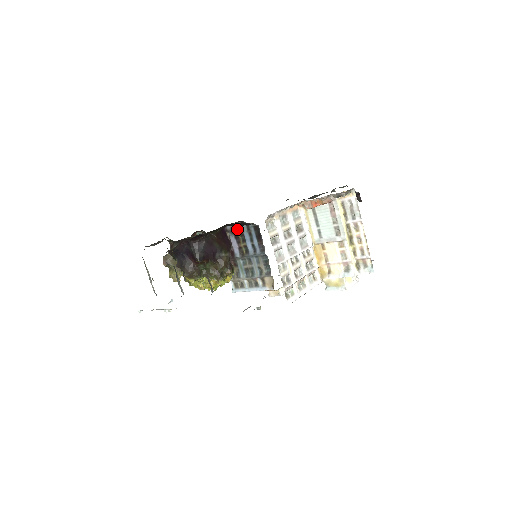
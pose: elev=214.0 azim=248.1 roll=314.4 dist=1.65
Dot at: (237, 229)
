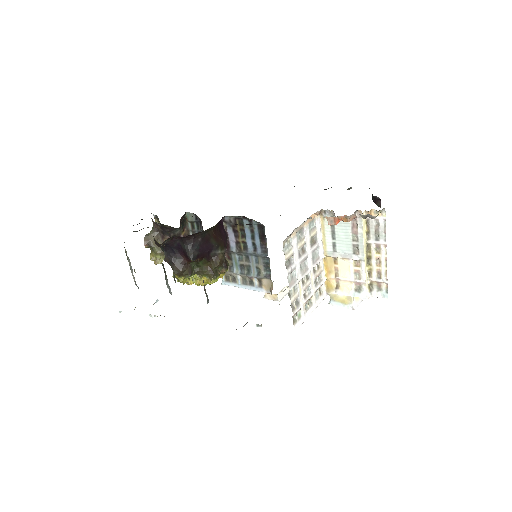
Dot at: (237, 222)
